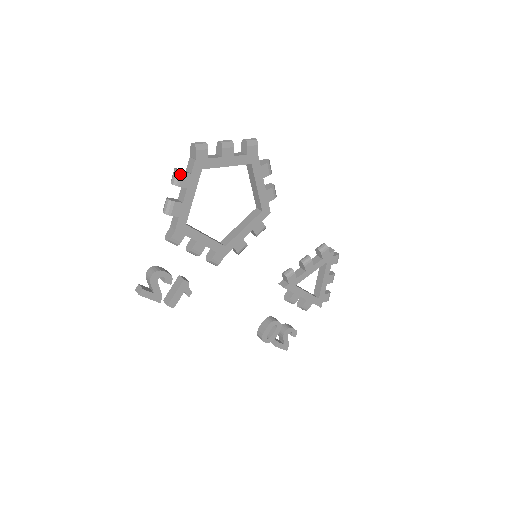
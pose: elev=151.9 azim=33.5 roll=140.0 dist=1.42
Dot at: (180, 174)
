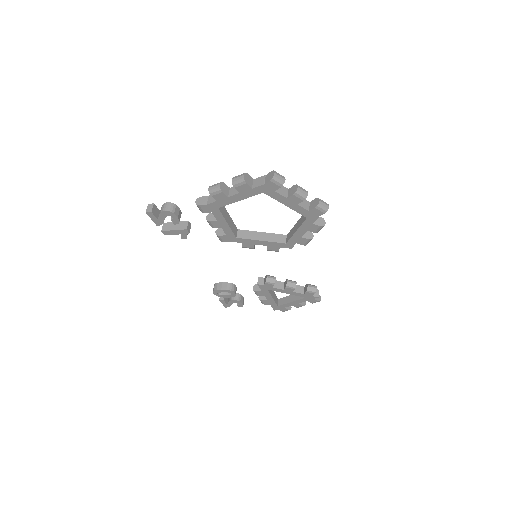
Dot at: (243, 182)
